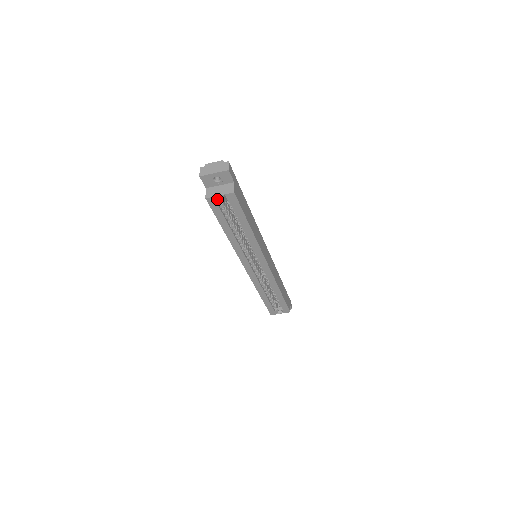
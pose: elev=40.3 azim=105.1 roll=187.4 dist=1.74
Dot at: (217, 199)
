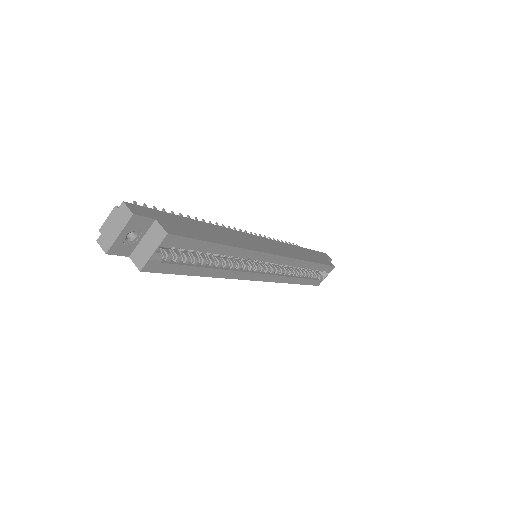
Dot at: (155, 259)
